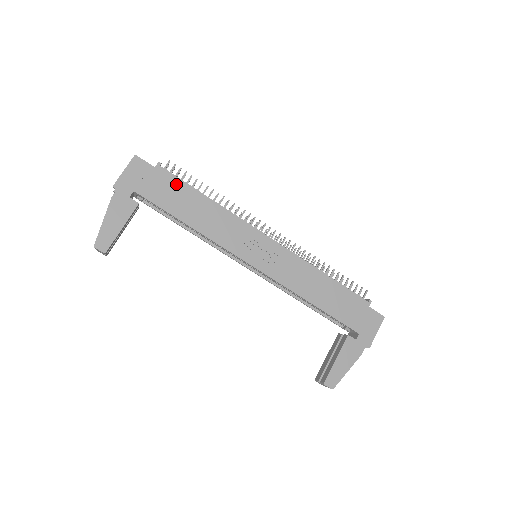
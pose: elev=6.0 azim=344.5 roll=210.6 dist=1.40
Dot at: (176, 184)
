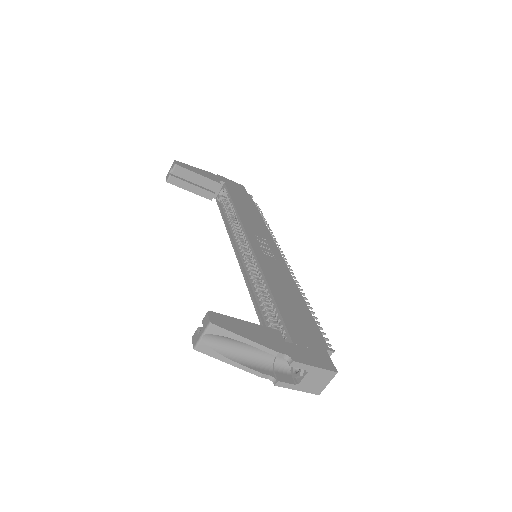
Dot at: (251, 202)
